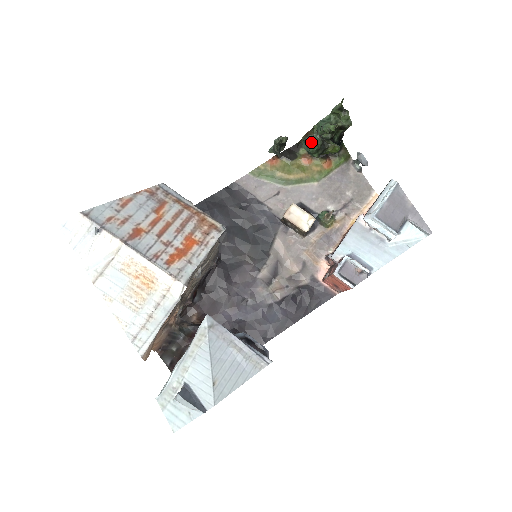
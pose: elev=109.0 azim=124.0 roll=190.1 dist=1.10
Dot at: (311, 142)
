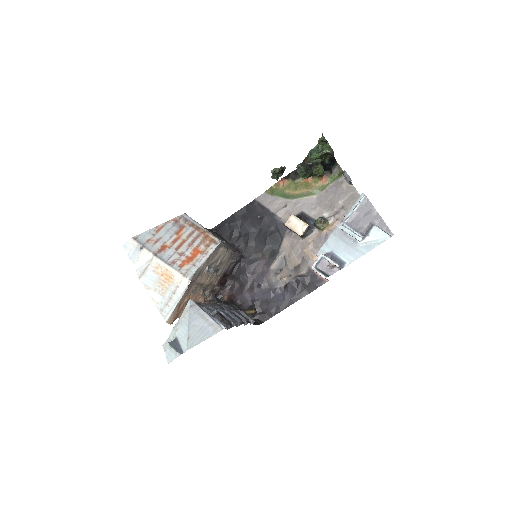
Dot at: (299, 169)
